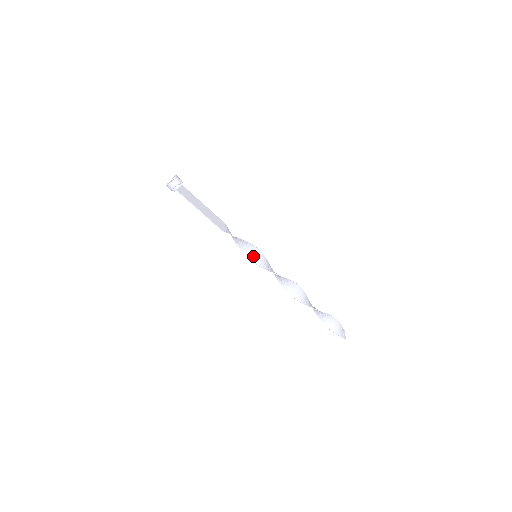
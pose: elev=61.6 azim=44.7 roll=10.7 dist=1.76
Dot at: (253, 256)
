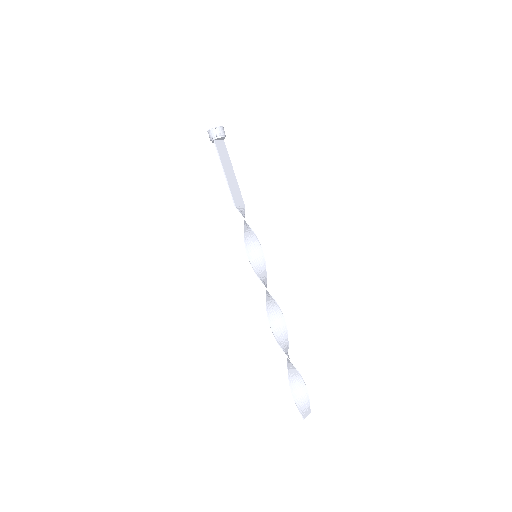
Dot at: (253, 254)
